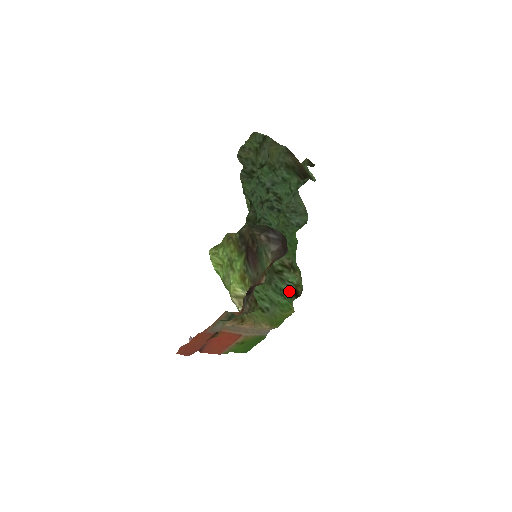
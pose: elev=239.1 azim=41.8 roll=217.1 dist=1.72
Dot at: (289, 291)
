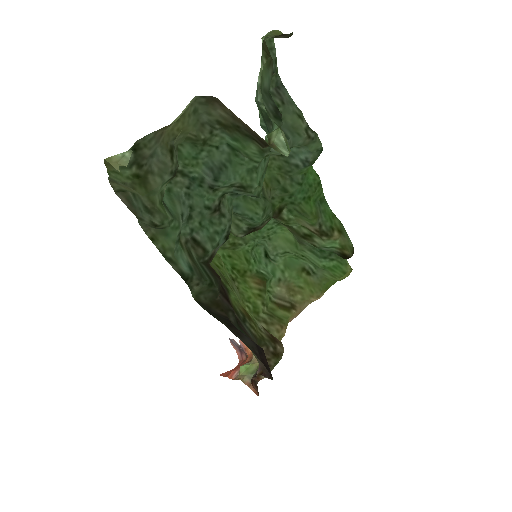
Dot at: (333, 252)
